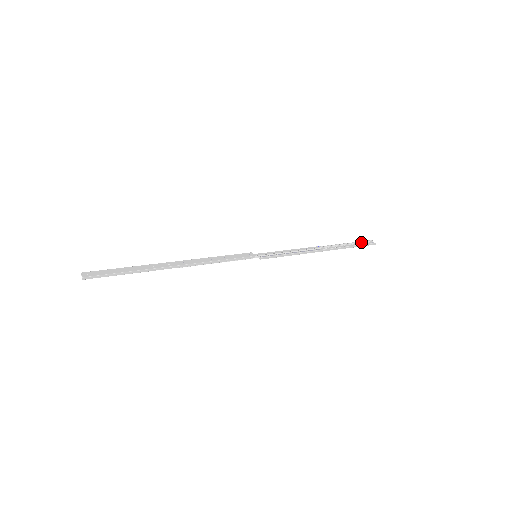
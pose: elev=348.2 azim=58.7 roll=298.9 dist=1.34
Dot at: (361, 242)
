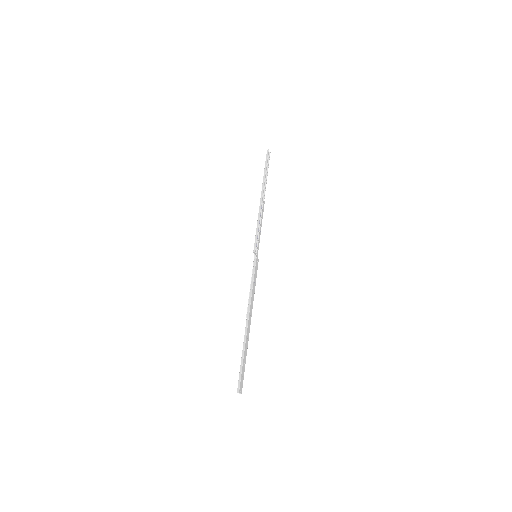
Dot at: (267, 161)
